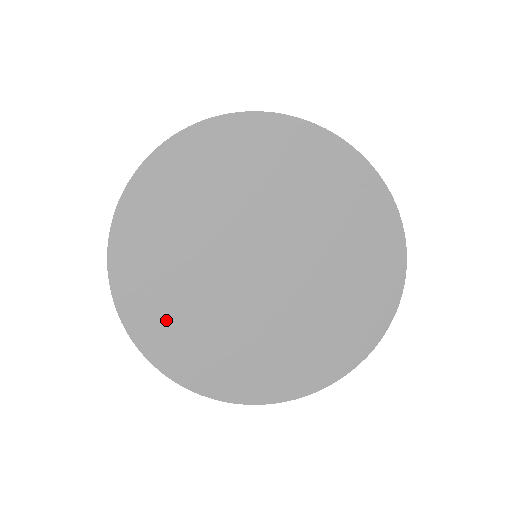
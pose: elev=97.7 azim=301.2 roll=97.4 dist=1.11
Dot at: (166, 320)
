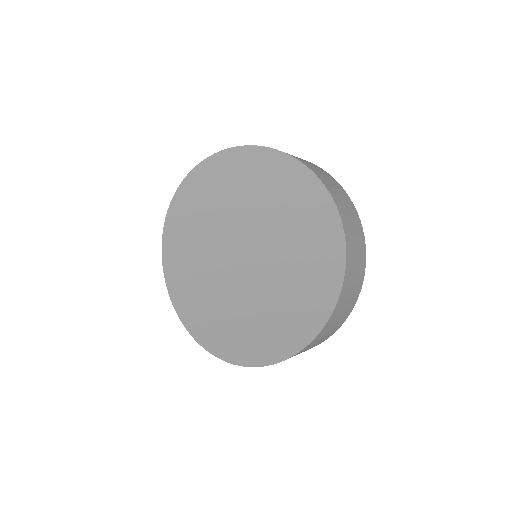
Dot at: (193, 301)
